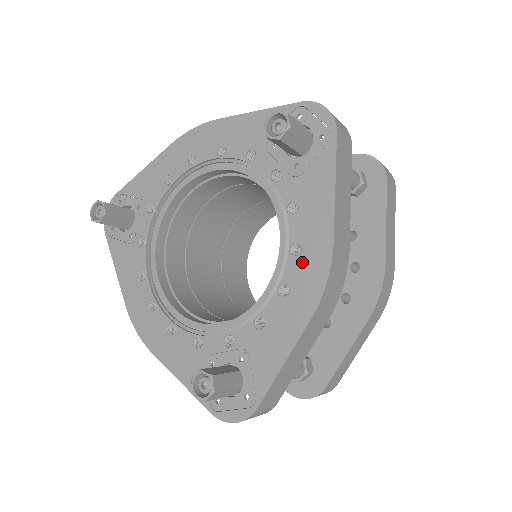
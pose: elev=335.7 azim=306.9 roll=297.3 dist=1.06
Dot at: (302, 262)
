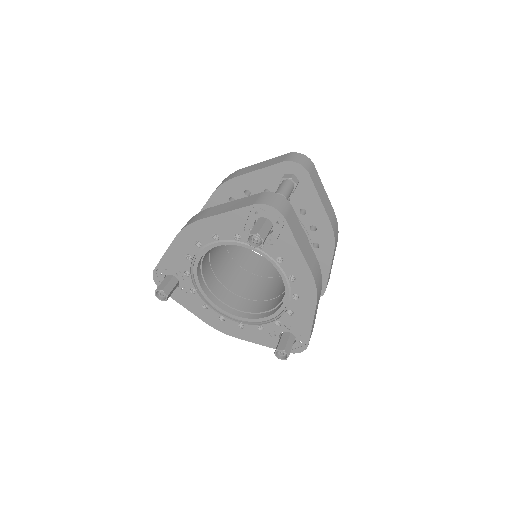
Dot at: (299, 283)
